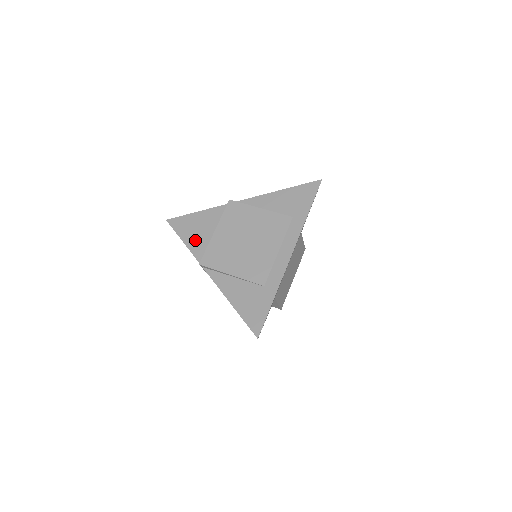
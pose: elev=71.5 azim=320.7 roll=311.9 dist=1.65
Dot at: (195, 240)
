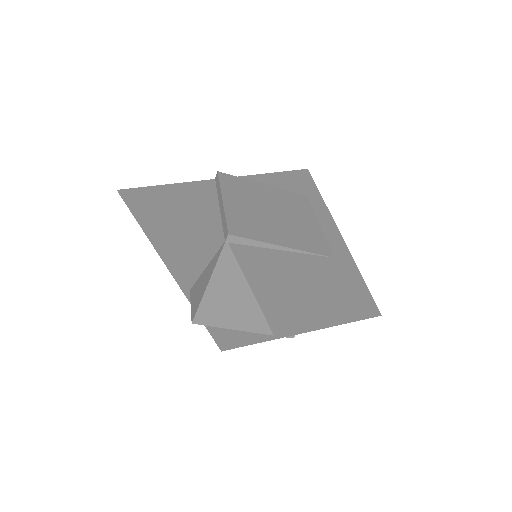
Dot at: (191, 213)
